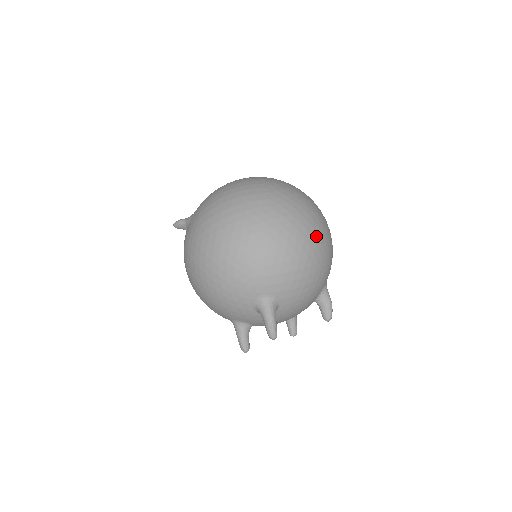
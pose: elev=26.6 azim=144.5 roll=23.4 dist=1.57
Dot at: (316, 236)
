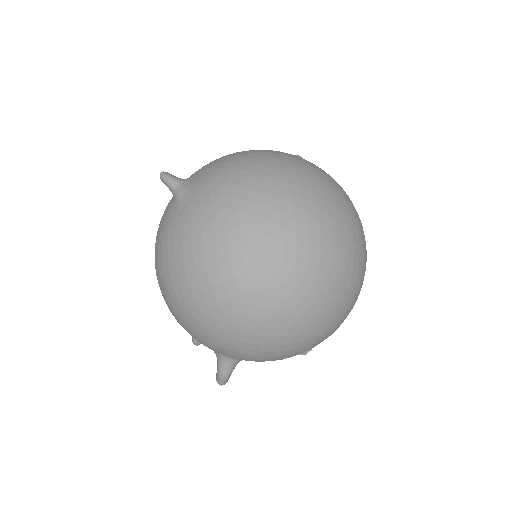
Dot at: (328, 327)
